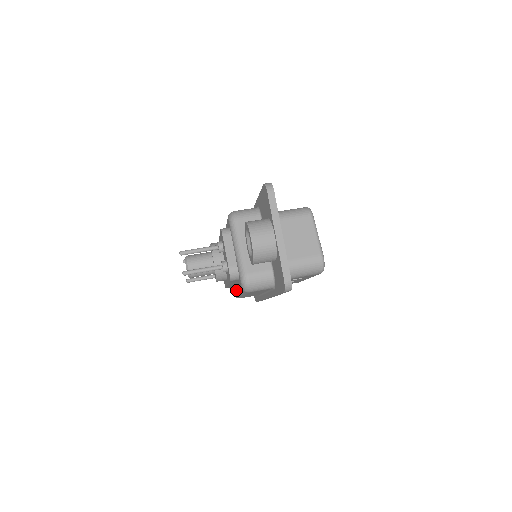
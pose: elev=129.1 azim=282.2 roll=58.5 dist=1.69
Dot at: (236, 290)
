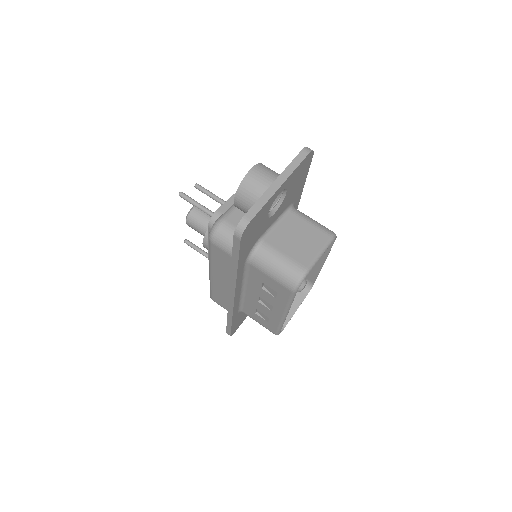
Dot at: occluded
